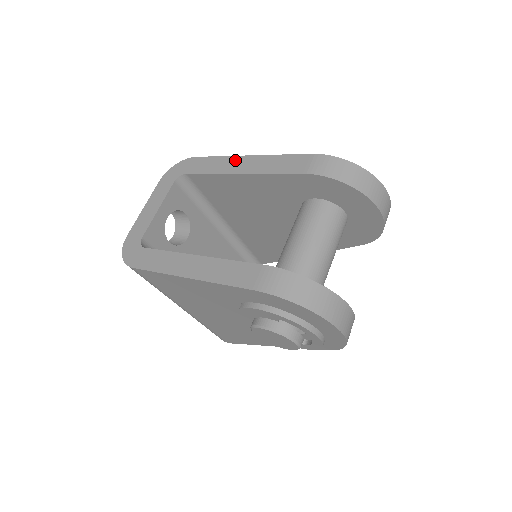
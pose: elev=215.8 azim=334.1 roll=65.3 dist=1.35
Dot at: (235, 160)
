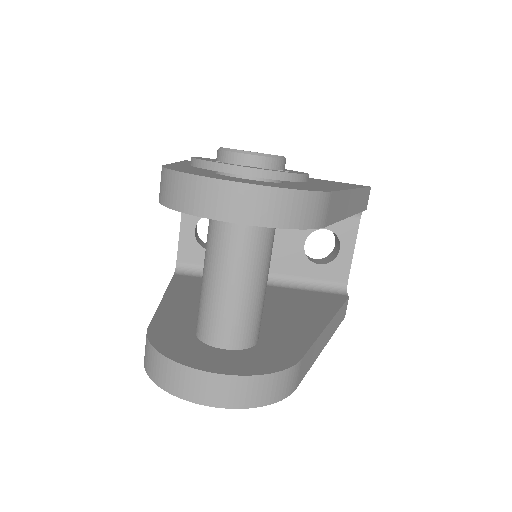
Dot at: occluded
